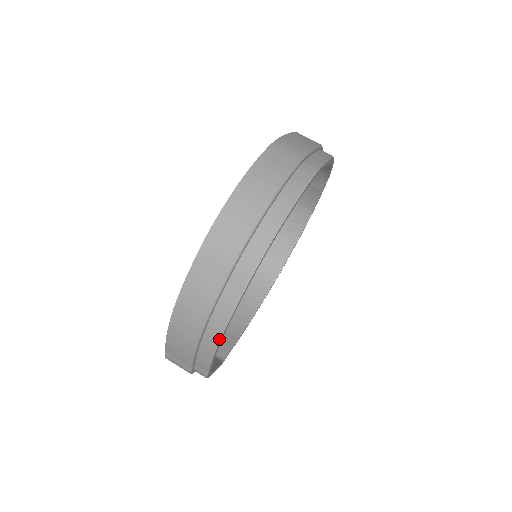
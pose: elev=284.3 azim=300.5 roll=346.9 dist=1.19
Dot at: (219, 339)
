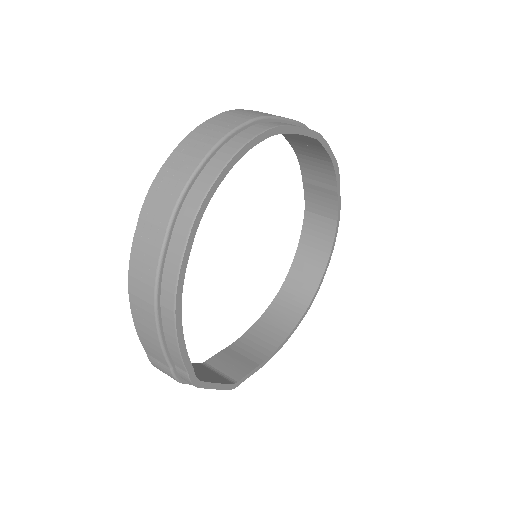
Dot at: (174, 313)
